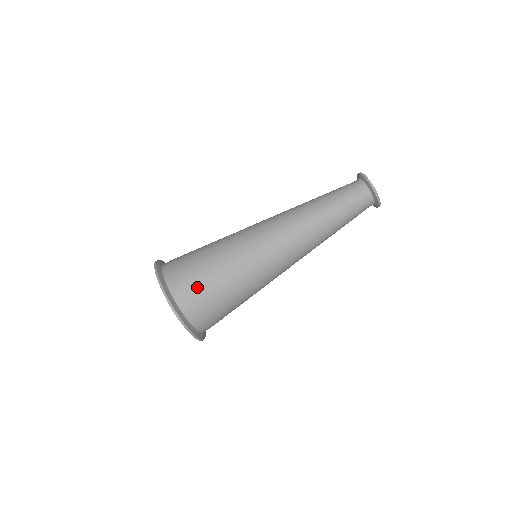
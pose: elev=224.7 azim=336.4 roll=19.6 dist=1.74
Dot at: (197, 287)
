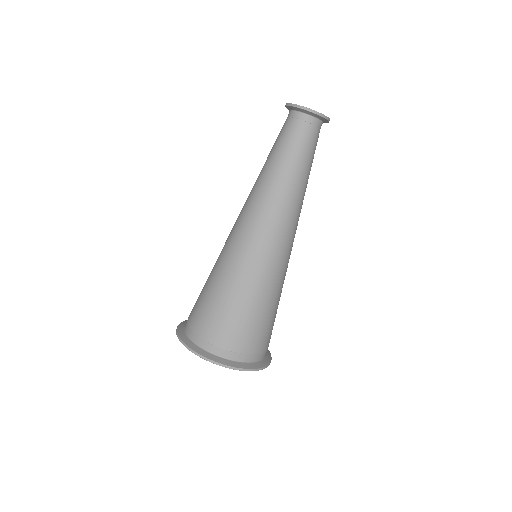
Dot at: (243, 335)
